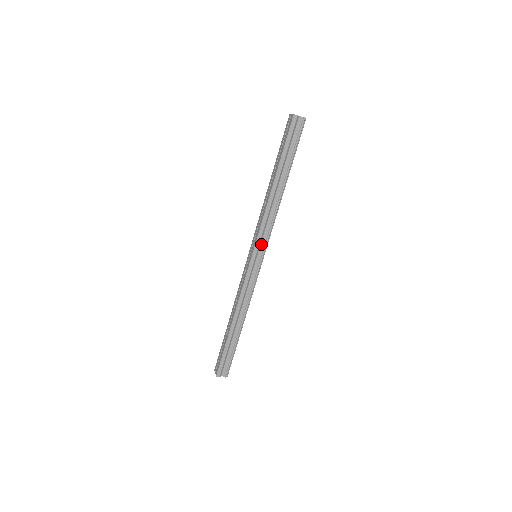
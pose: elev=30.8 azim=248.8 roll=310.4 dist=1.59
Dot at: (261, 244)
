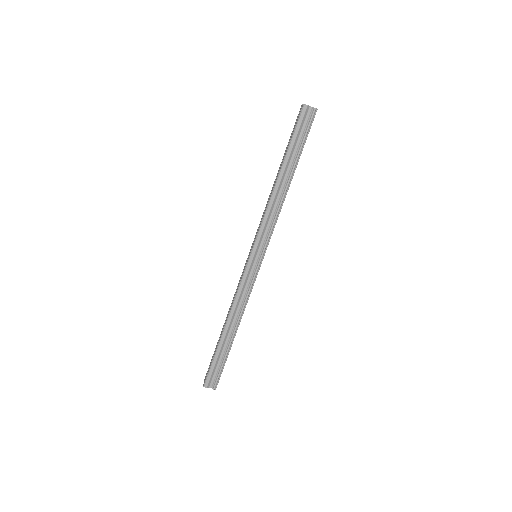
Dot at: (261, 243)
